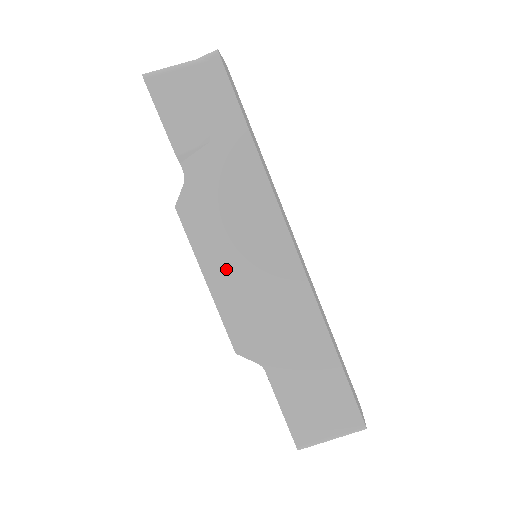
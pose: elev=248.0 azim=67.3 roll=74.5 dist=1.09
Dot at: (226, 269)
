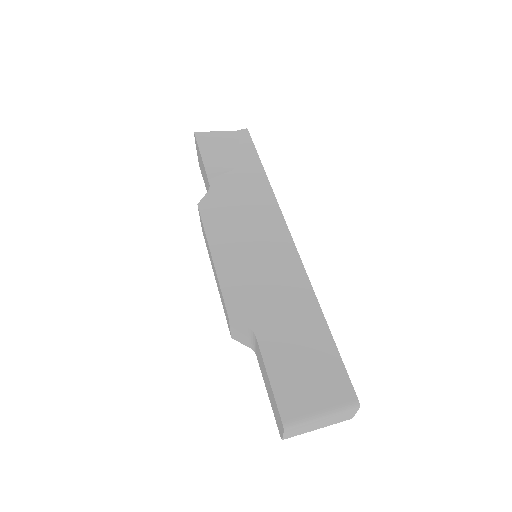
Dot at: (231, 248)
